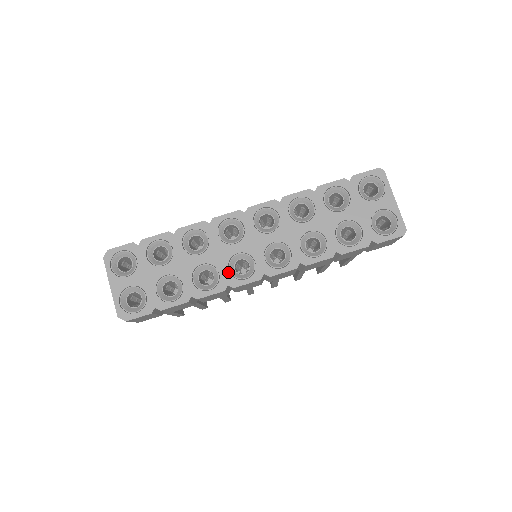
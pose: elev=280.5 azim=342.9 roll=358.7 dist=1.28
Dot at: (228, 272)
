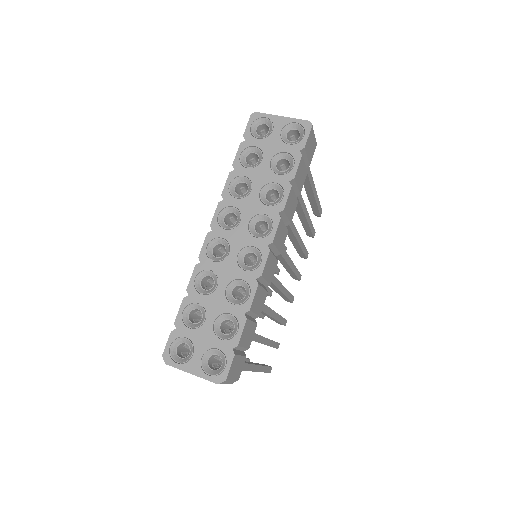
Dot at: (246, 272)
